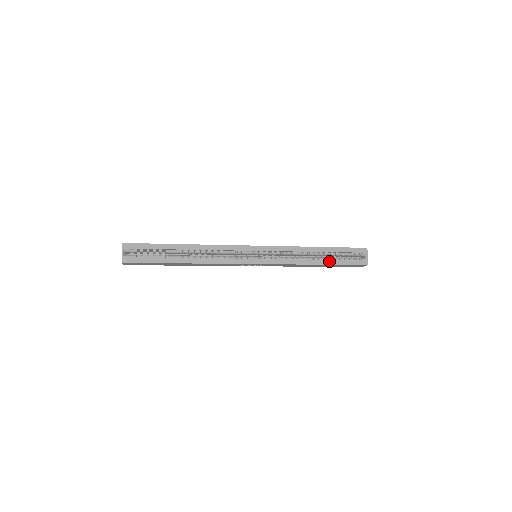
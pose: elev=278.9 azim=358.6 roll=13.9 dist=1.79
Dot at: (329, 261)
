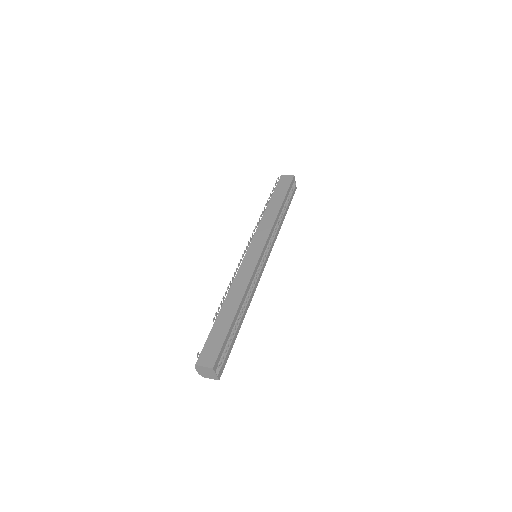
Dot at: (286, 211)
